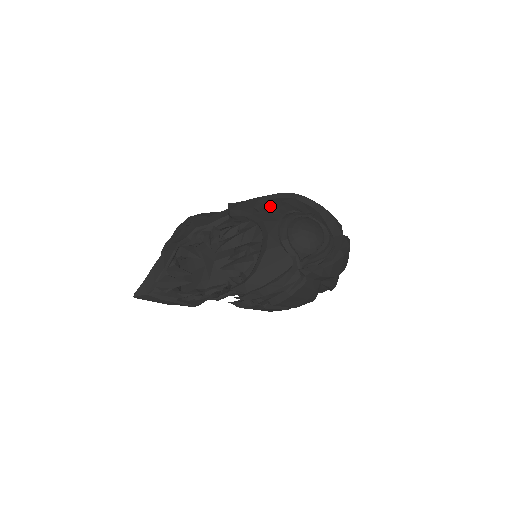
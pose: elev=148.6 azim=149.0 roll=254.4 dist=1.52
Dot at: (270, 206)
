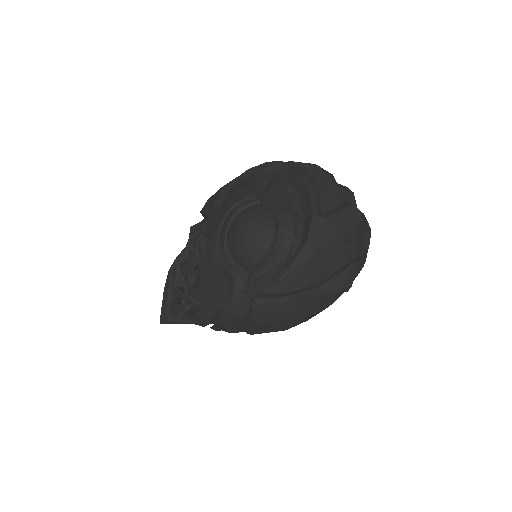
Dot at: (225, 198)
